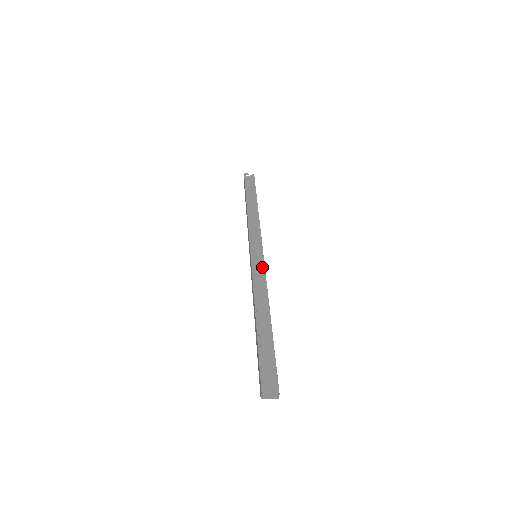
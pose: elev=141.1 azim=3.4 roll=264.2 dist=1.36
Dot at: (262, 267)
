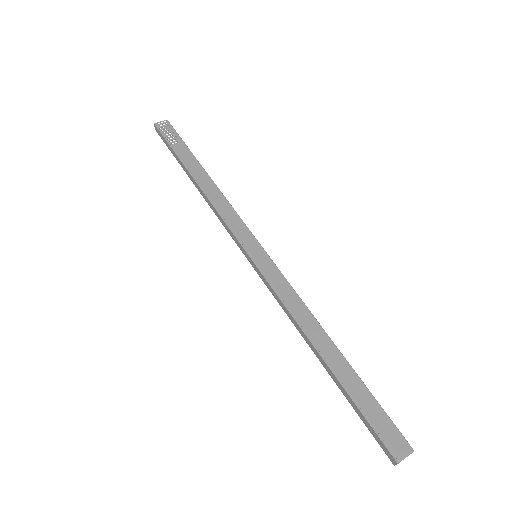
Dot at: (277, 272)
